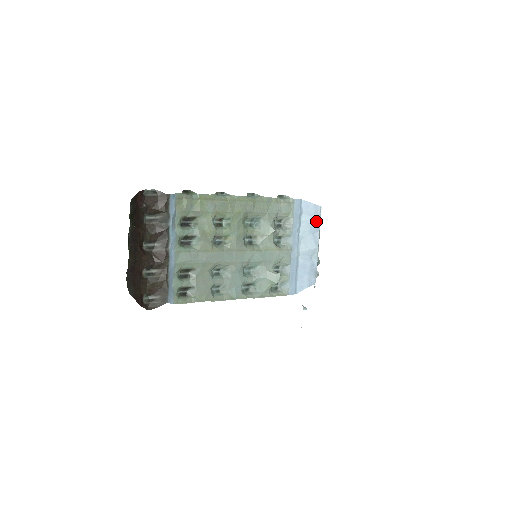
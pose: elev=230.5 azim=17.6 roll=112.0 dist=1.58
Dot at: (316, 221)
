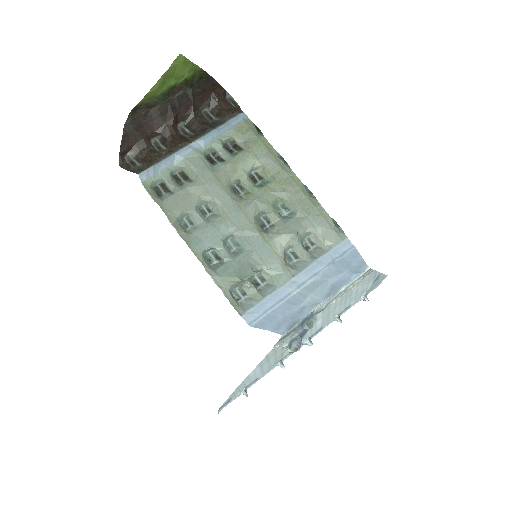
Dot at: (349, 274)
